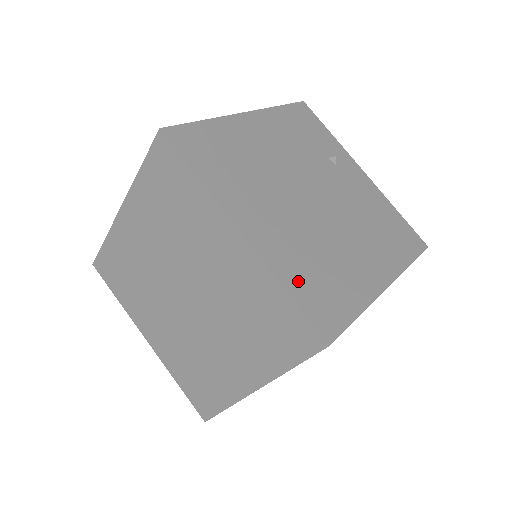
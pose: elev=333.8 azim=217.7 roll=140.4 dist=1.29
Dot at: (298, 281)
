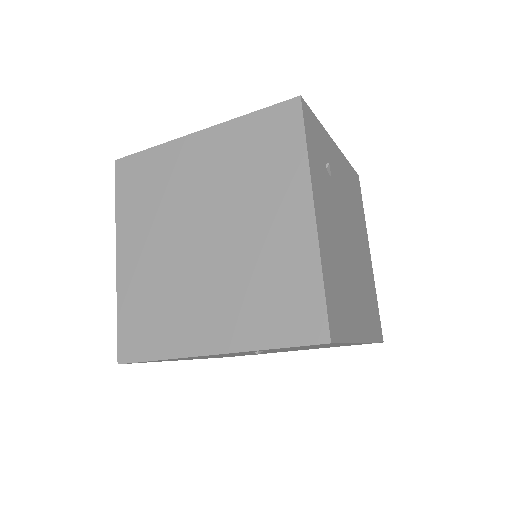
Dot at: occluded
